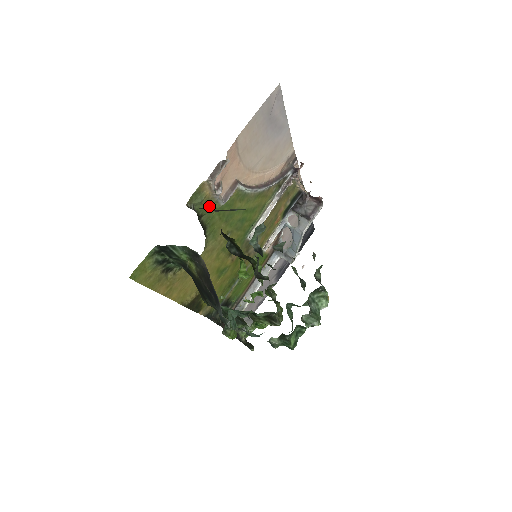
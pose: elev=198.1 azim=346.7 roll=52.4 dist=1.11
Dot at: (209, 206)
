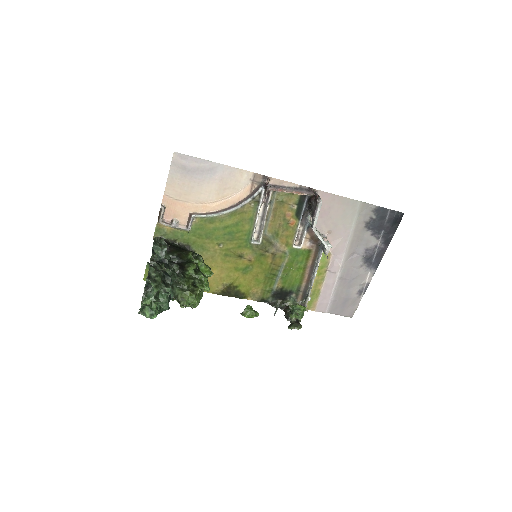
Dot at: (178, 234)
